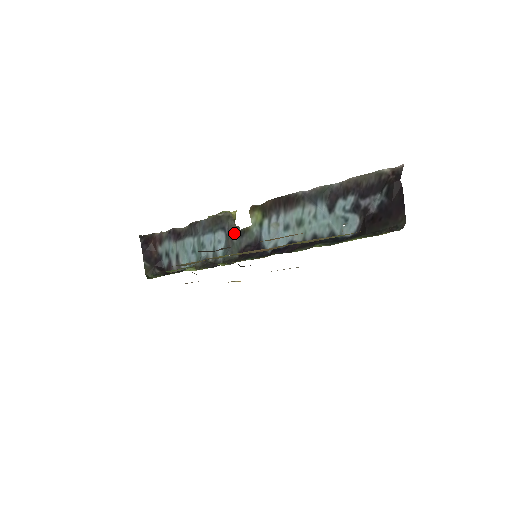
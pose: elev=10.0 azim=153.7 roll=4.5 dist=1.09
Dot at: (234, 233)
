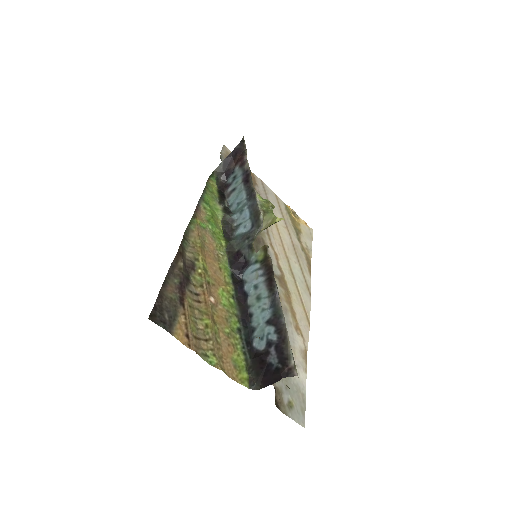
Dot at: (250, 238)
